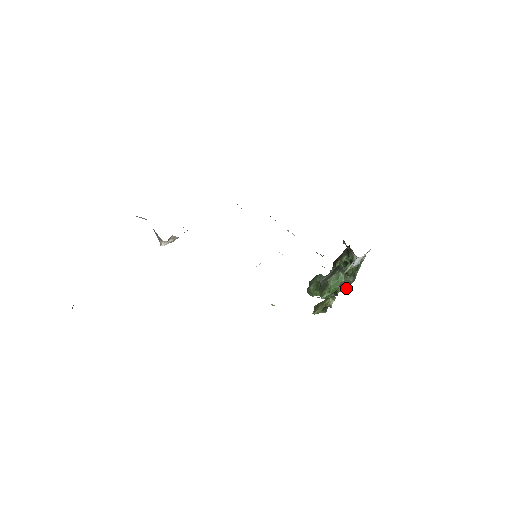
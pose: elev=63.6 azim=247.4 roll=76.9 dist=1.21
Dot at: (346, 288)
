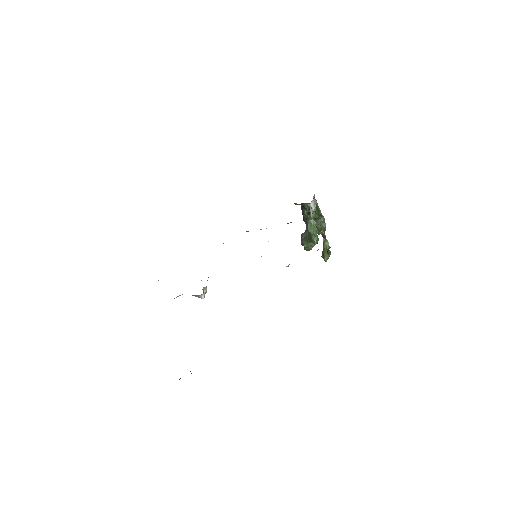
Dot at: (325, 227)
